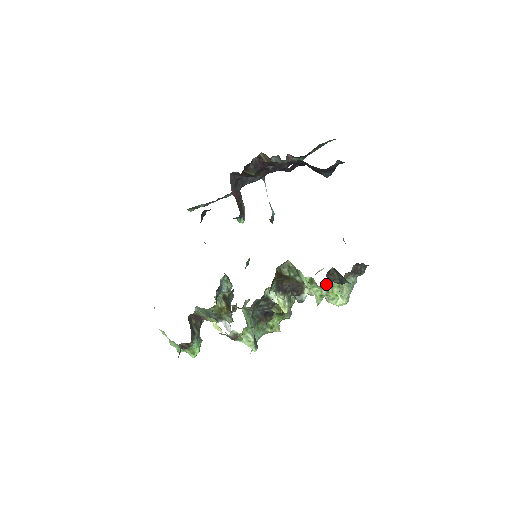
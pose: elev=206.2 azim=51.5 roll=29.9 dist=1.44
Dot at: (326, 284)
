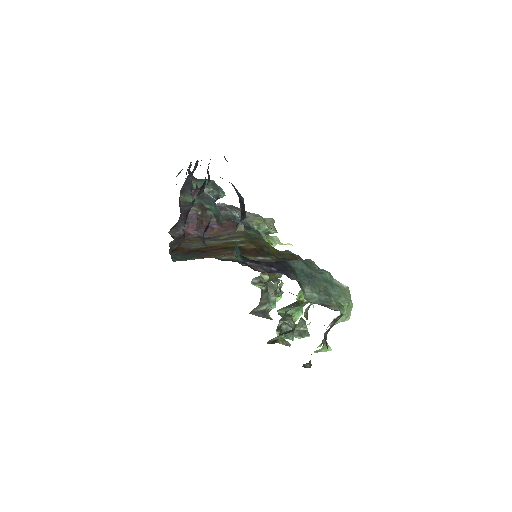
Dot at: occluded
